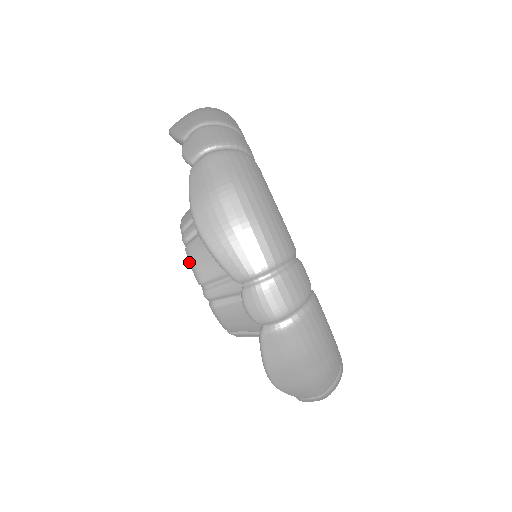
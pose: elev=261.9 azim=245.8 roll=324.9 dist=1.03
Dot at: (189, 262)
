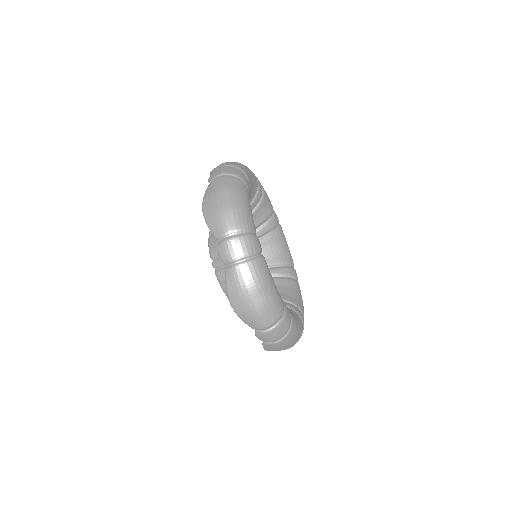
Dot at: (218, 281)
